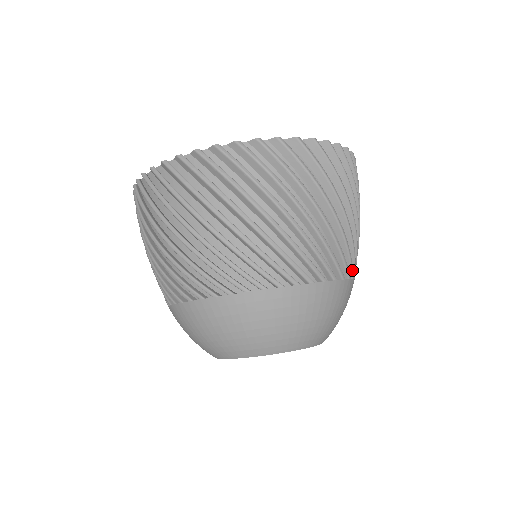
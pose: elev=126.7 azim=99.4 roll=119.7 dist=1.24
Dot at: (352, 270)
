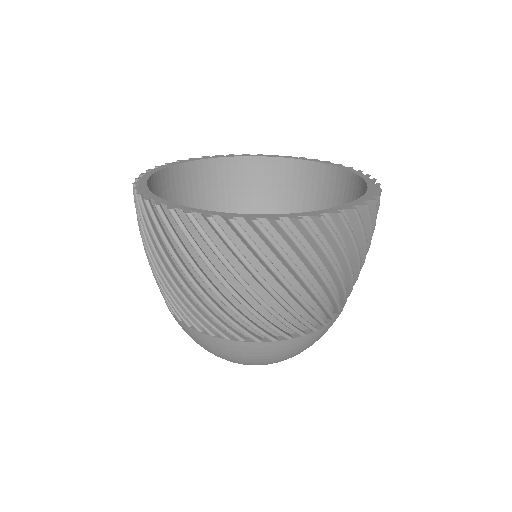
Dot at: (339, 311)
